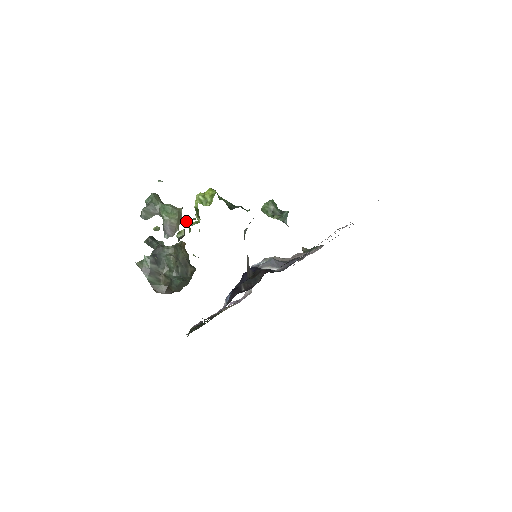
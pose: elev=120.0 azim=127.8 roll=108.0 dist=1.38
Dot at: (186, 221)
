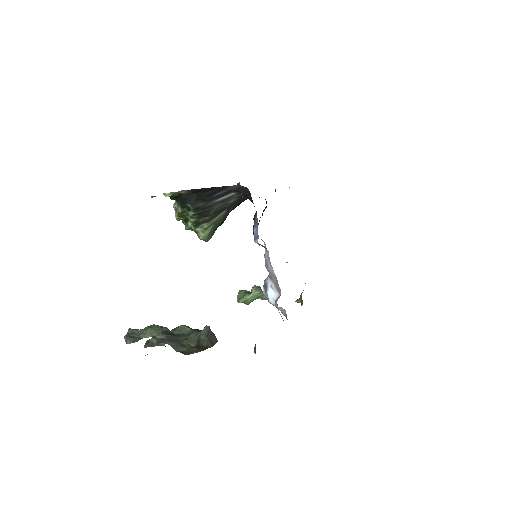
Dot at: occluded
